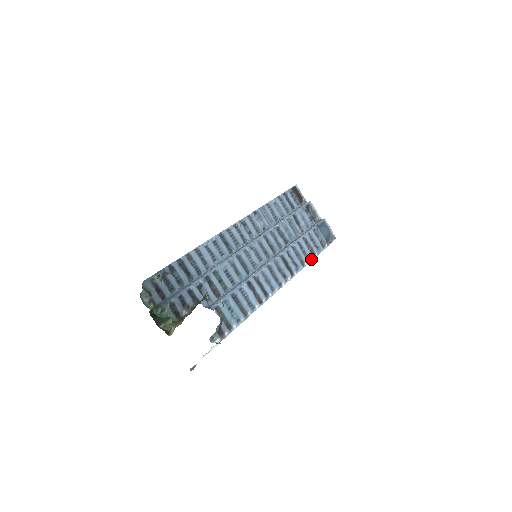
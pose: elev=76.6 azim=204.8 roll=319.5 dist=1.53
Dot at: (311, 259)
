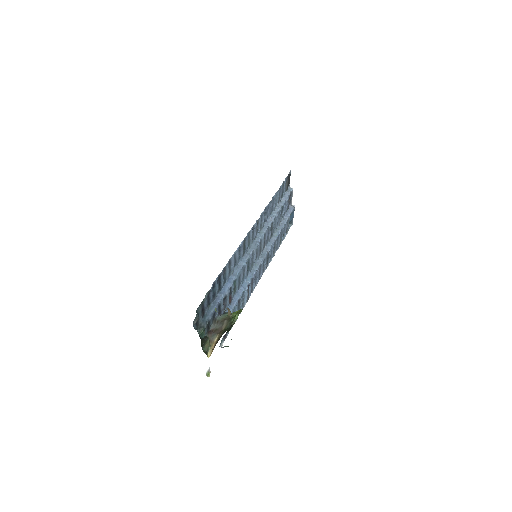
Dot at: (278, 248)
